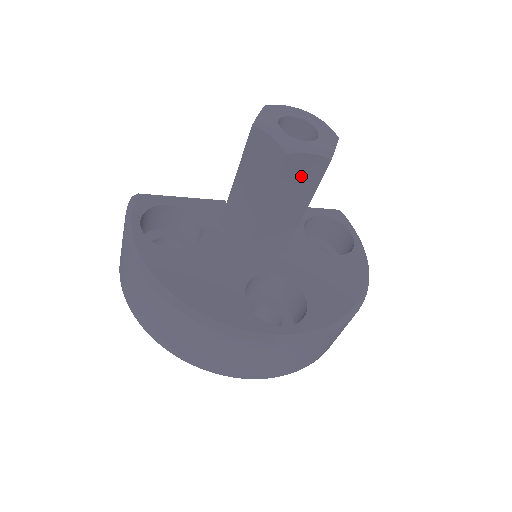
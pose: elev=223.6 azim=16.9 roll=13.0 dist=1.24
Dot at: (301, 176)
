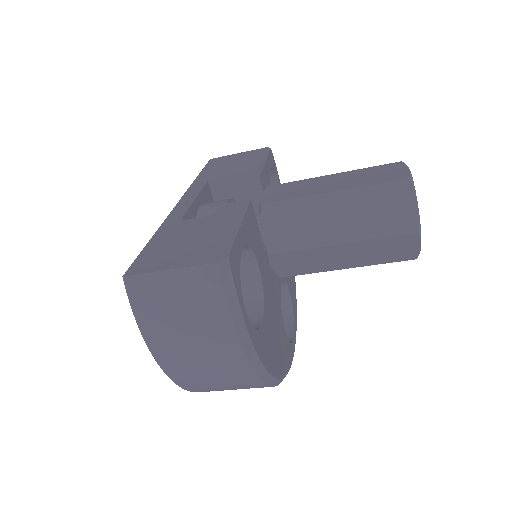
Dot at: occluded
